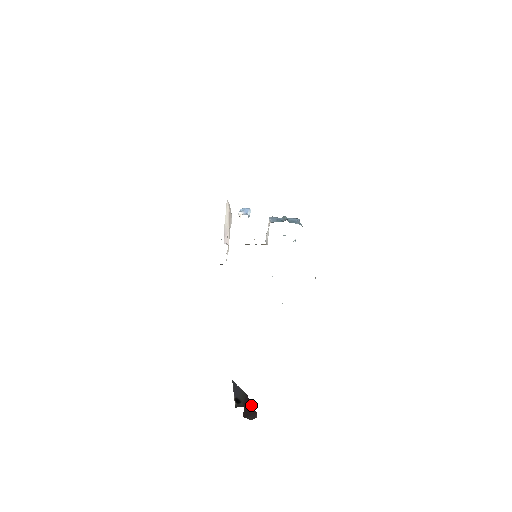
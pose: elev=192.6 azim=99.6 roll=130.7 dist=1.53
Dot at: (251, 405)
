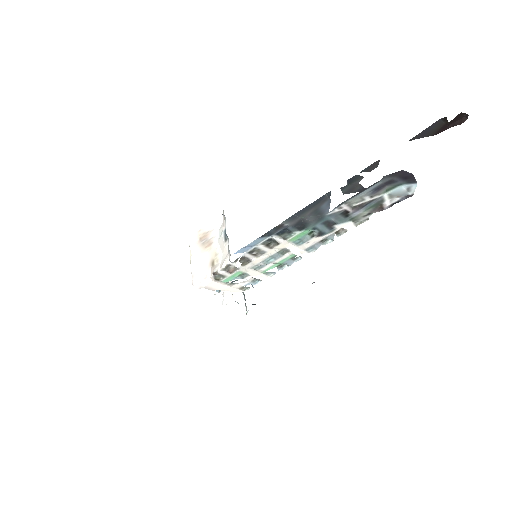
Dot at: (450, 127)
